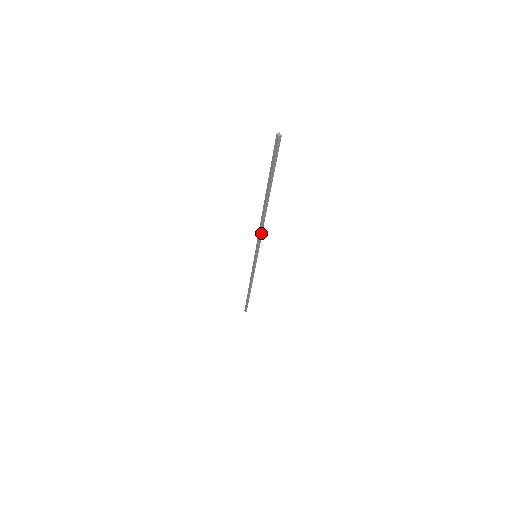
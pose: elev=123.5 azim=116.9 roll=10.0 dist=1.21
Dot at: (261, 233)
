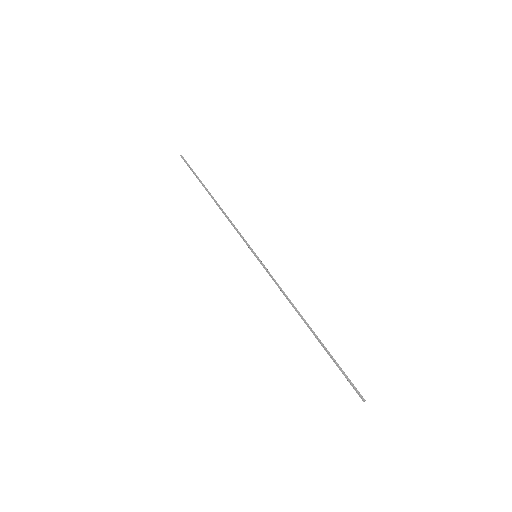
Dot at: (283, 292)
